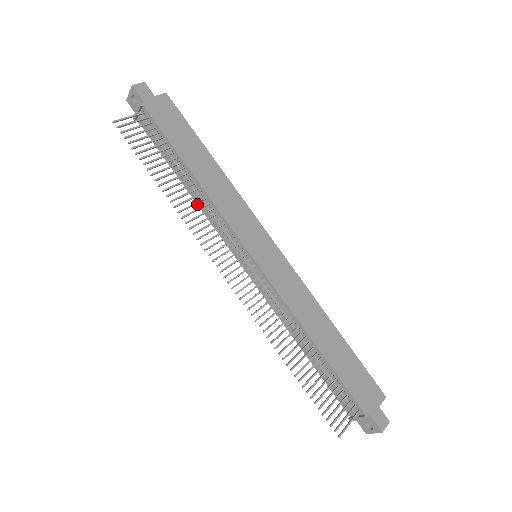
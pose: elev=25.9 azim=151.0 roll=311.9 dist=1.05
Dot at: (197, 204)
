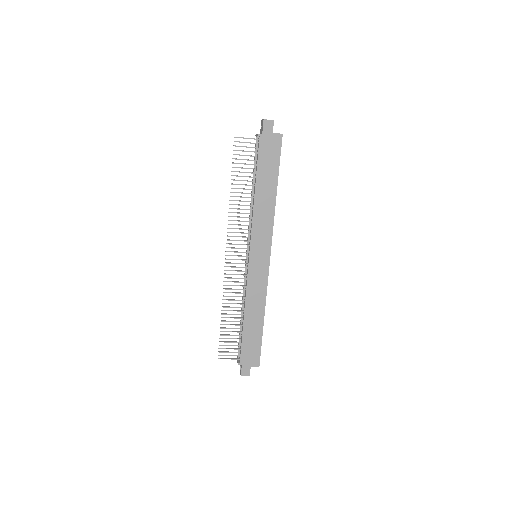
Dot at: occluded
